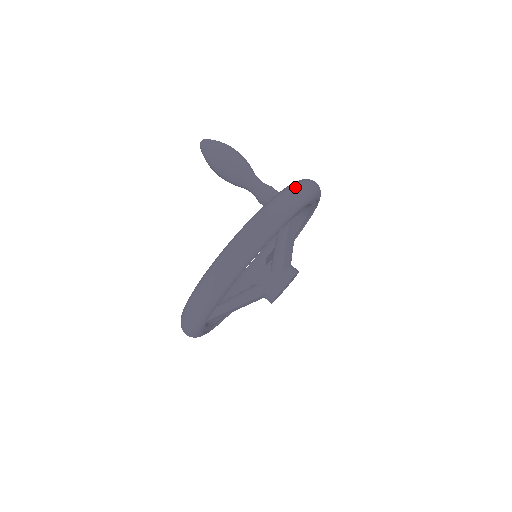
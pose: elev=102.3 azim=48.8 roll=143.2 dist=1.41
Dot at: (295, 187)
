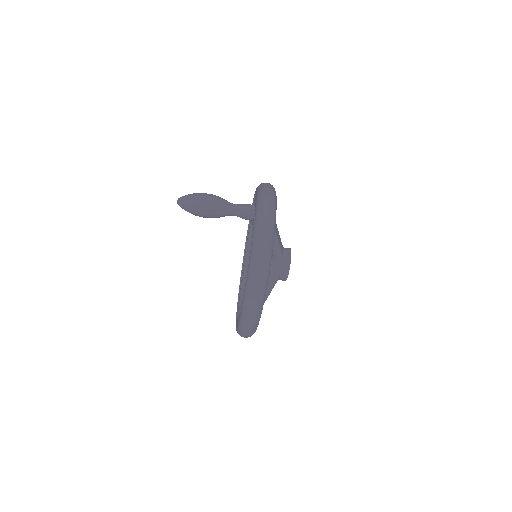
Dot at: (264, 195)
